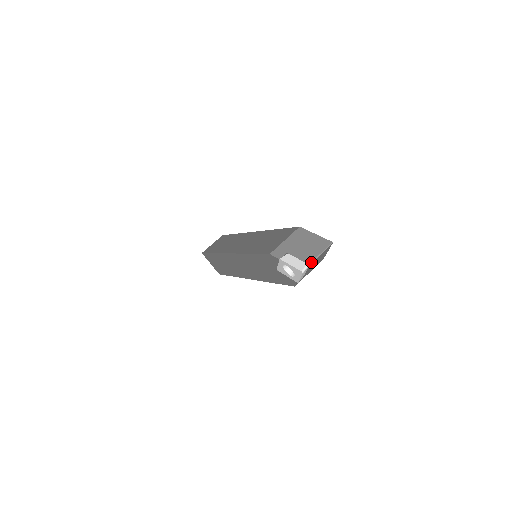
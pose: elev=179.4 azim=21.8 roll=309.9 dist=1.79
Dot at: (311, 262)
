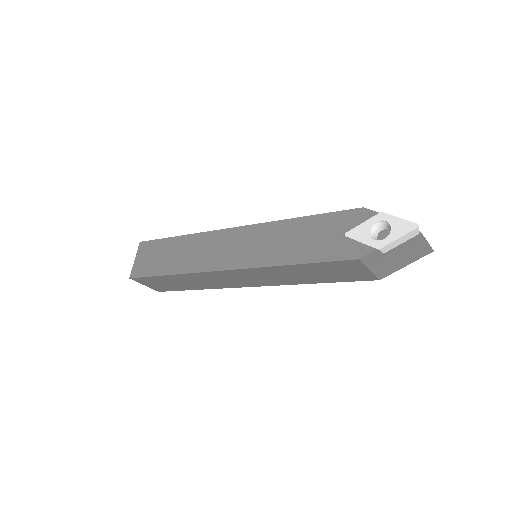
Dot at: occluded
